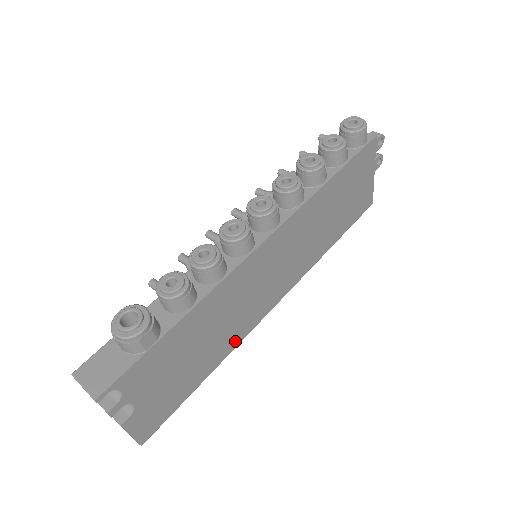
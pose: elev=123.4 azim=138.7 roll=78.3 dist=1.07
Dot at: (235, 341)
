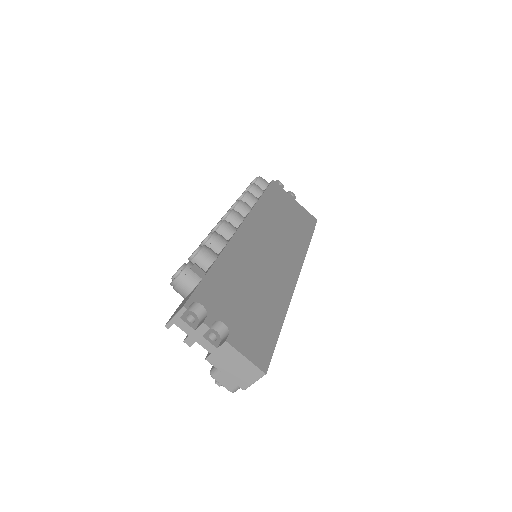
Dot at: (284, 296)
